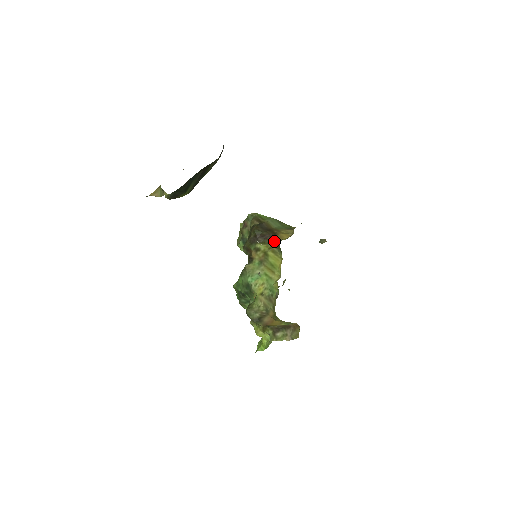
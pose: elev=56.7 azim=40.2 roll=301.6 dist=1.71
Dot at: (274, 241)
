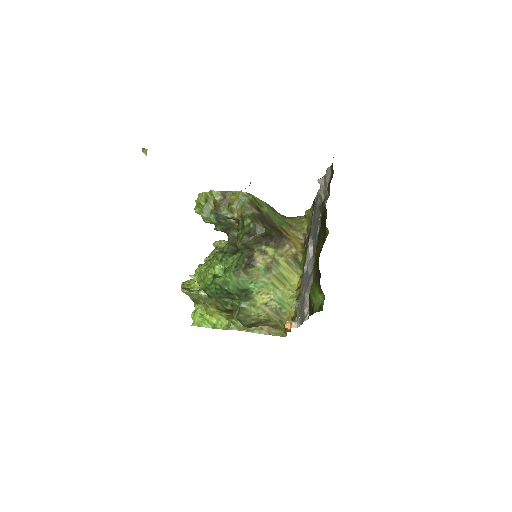
Dot at: (285, 247)
